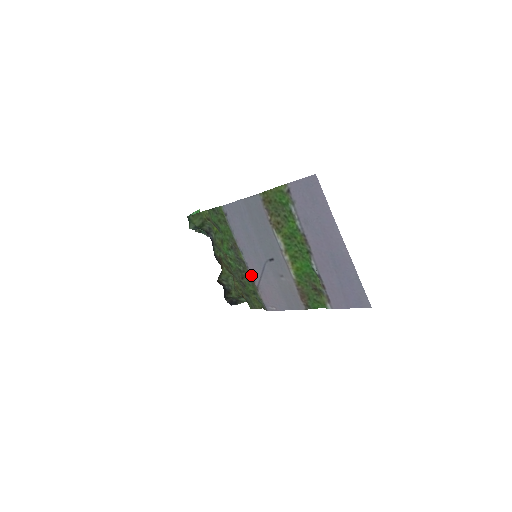
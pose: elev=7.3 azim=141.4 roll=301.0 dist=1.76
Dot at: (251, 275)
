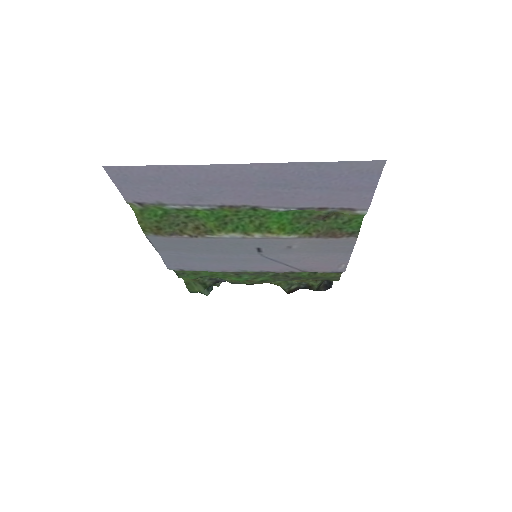
Dot at: (281, 272)
